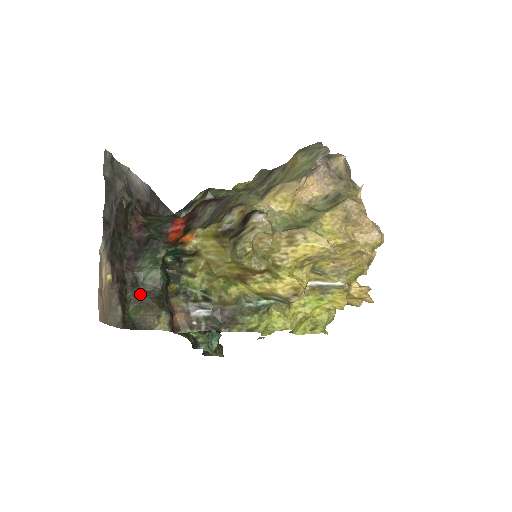
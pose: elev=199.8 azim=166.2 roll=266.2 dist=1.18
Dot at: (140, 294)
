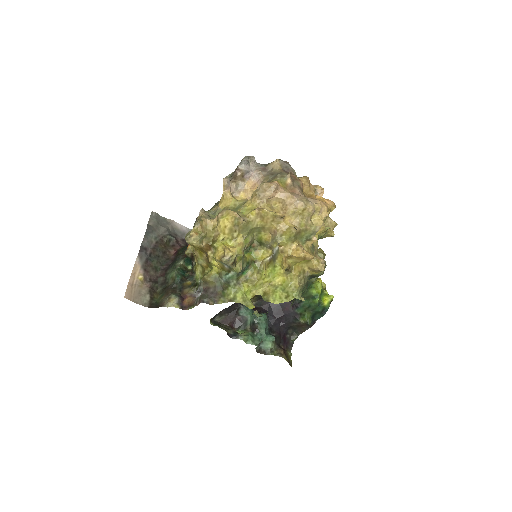
Dot at: (165, 288)
